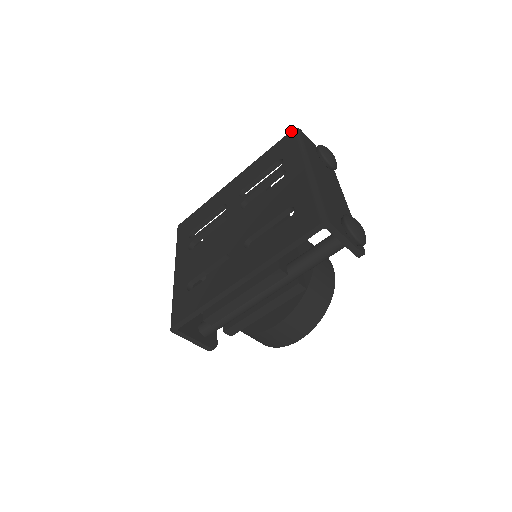
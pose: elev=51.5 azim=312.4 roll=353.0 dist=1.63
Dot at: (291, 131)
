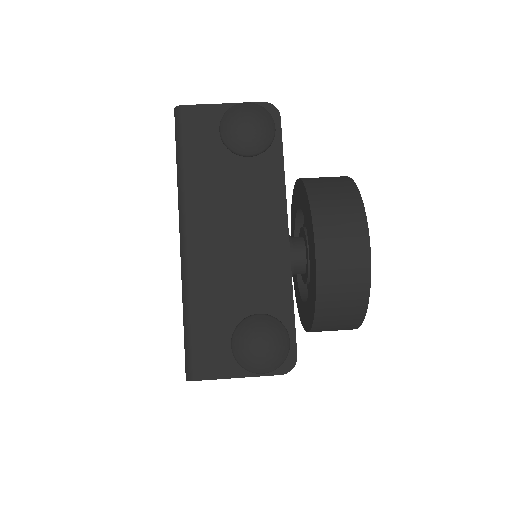
Dot at: (174, 114)
